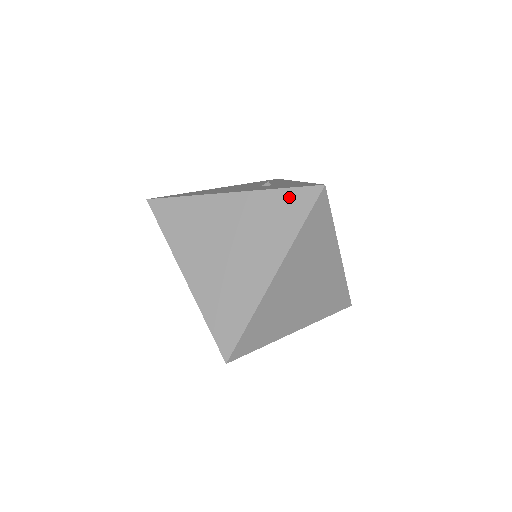
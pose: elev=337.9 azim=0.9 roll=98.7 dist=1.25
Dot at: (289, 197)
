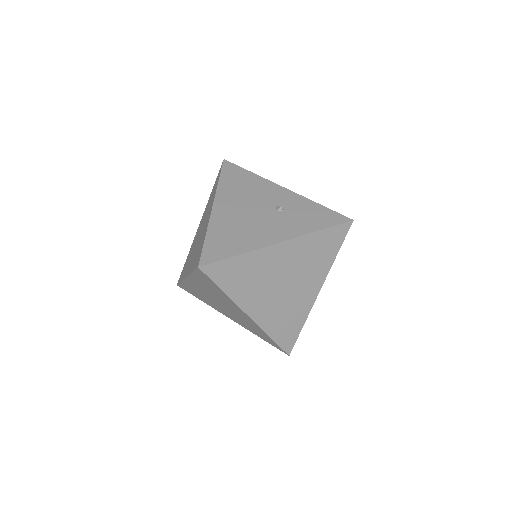
Dot at: (329, 235)
